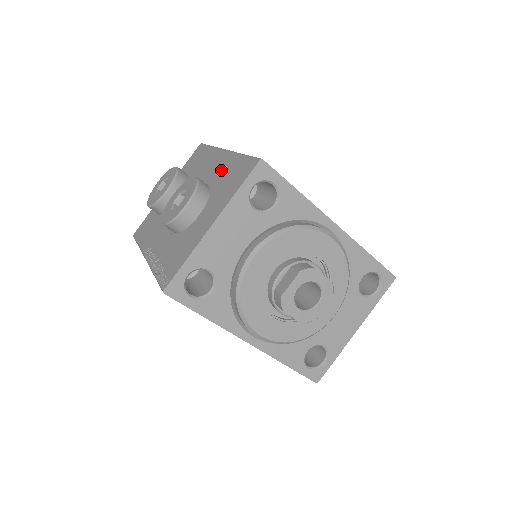
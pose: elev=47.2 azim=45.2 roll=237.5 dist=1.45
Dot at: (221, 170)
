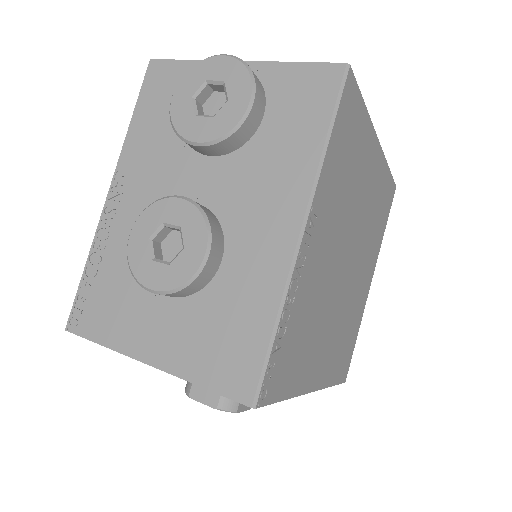
Dot at: (249, 275)
